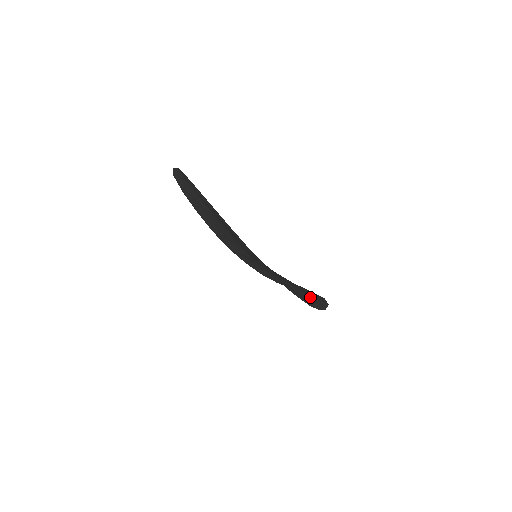
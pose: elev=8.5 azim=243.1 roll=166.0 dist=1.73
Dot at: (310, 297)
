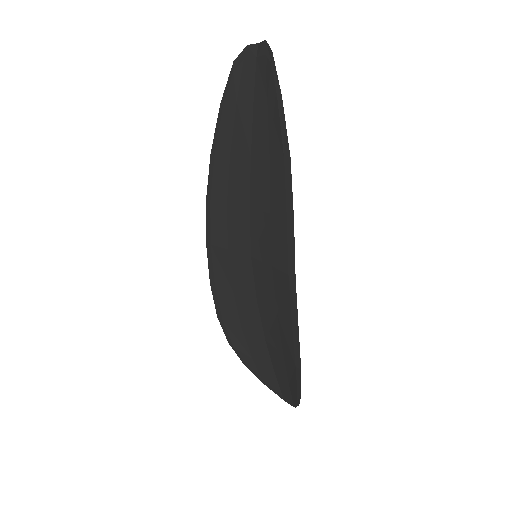
Dot at: occluded
